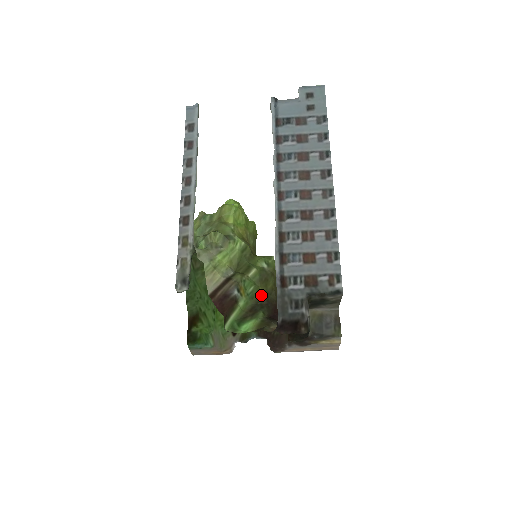
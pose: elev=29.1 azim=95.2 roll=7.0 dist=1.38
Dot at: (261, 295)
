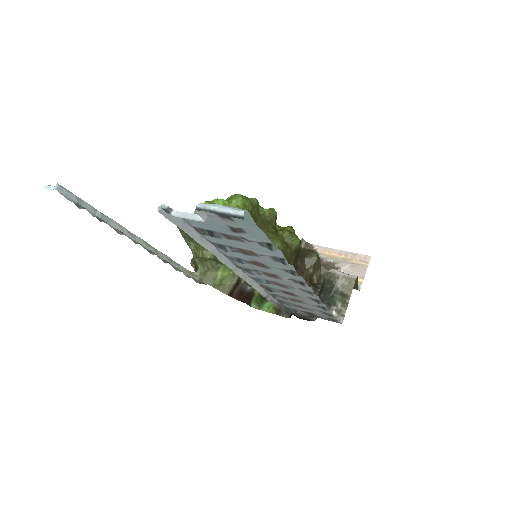
Dot at: occluded
